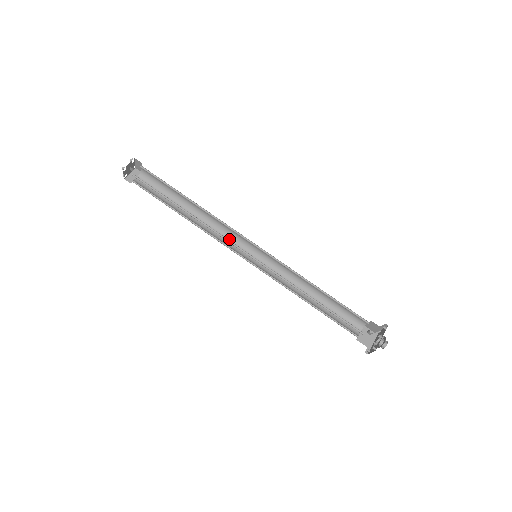
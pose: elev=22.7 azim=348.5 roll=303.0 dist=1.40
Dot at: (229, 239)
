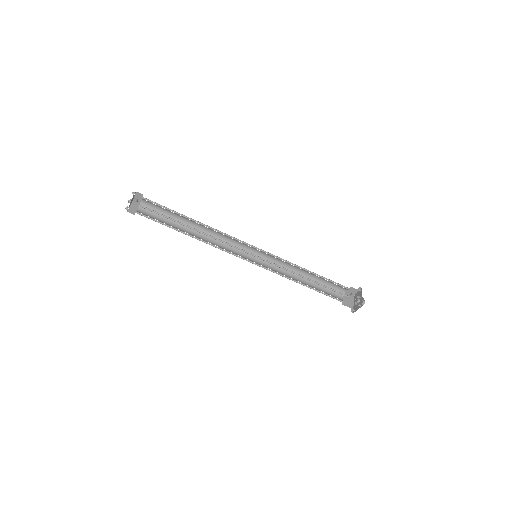
Dot at: (229, 248)
